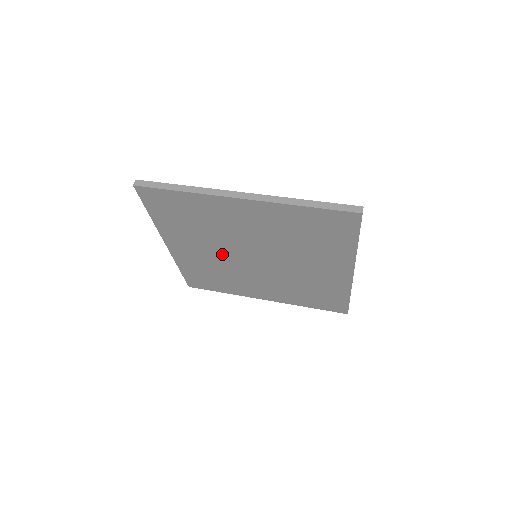
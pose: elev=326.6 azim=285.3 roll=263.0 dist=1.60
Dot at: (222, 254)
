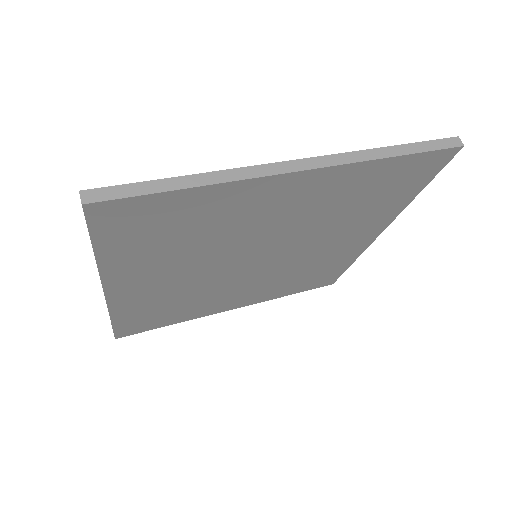
Dot at: (205, 272)
